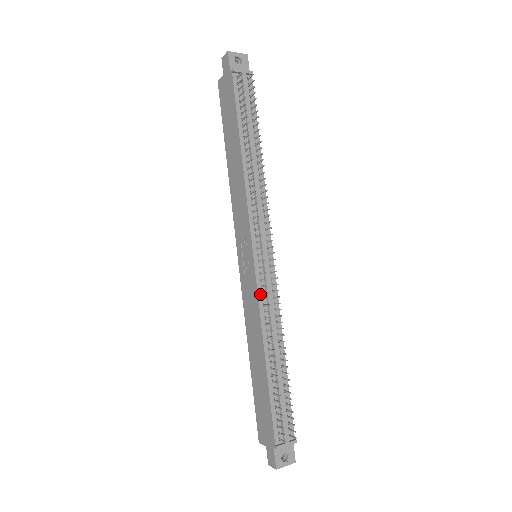
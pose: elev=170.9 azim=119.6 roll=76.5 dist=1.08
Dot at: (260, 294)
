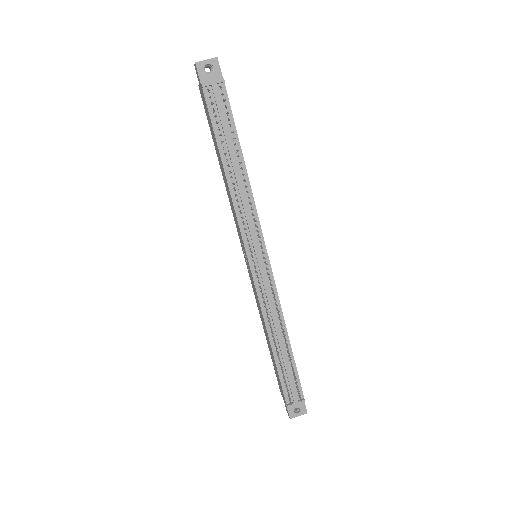
Dot at: (259, 293)
